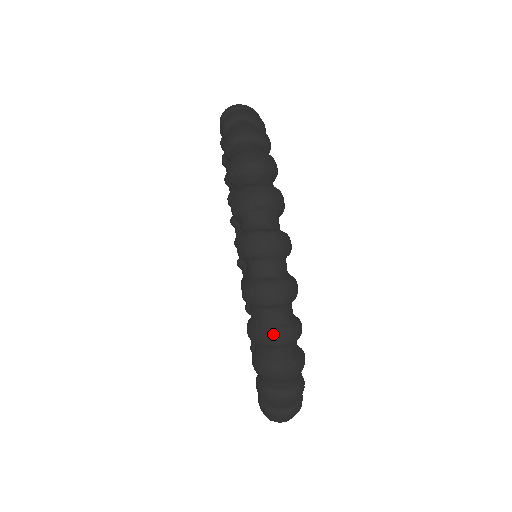
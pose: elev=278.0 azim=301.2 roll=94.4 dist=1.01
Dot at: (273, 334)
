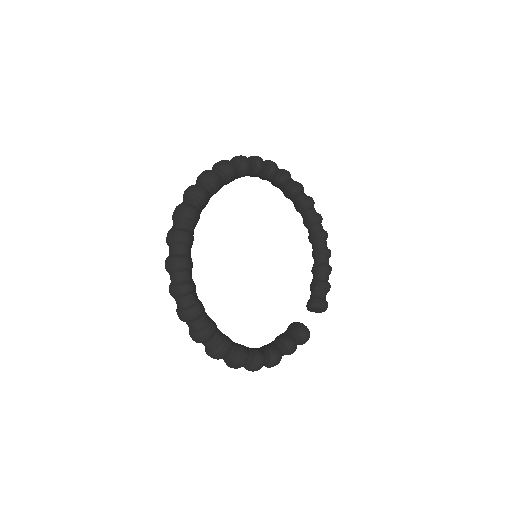
Dot at: (170, 288)
